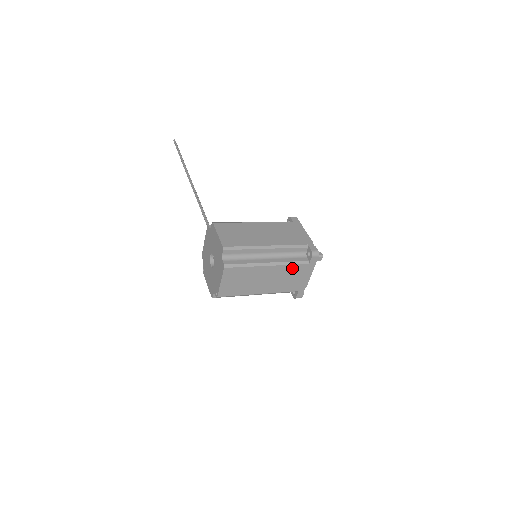
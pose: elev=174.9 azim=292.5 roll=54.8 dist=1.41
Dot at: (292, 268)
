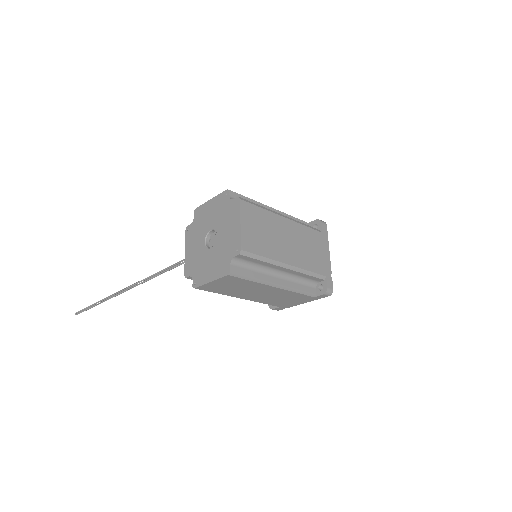
Dot at: (308, 233)
